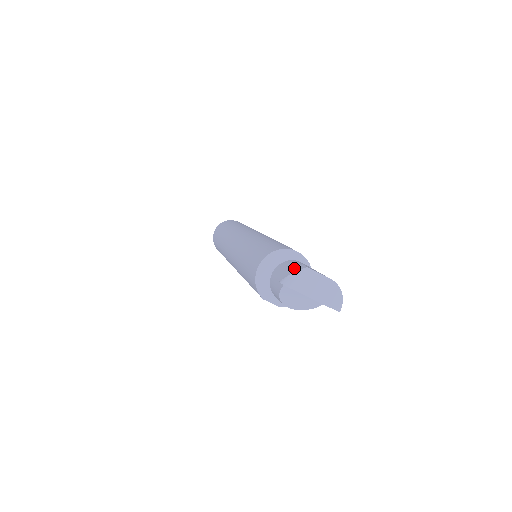
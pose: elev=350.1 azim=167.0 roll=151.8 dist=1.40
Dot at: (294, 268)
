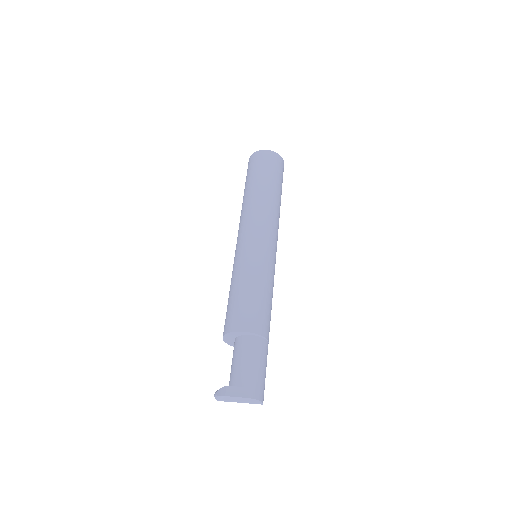
Dot at: (221, 388)
